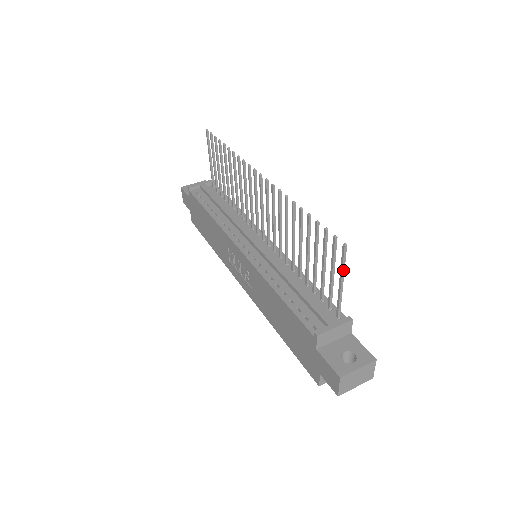
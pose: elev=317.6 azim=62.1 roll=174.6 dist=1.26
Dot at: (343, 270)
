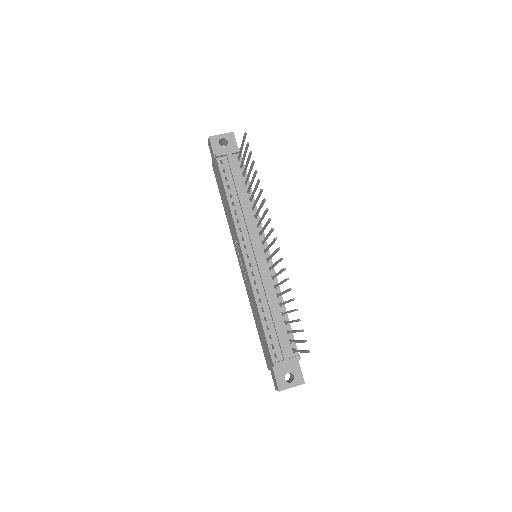
Dot at: (303, 352)
